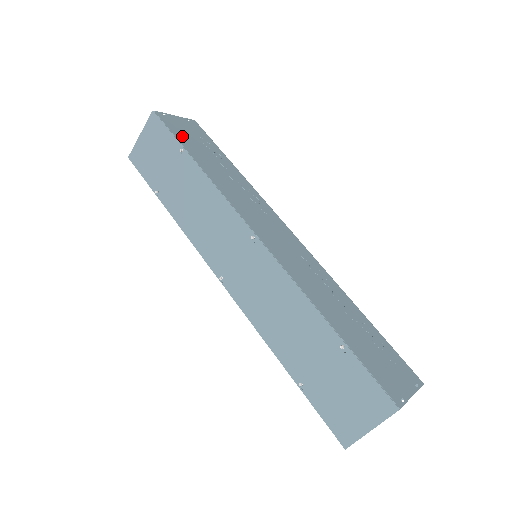
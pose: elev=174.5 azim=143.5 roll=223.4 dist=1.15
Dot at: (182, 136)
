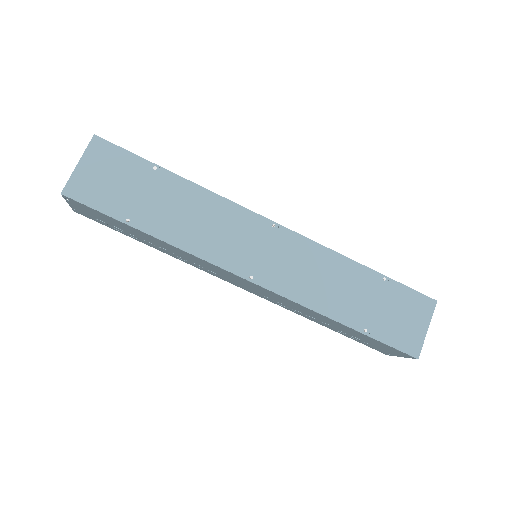
Dot at: occluded
